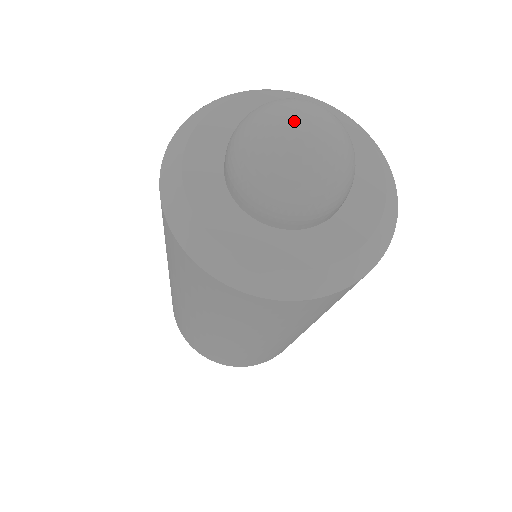
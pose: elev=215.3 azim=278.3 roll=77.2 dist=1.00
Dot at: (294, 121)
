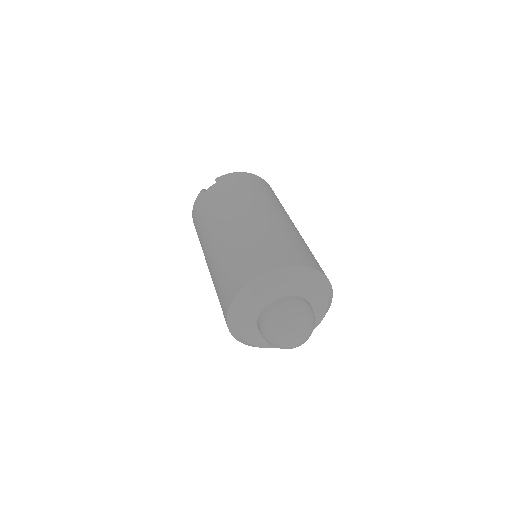
Dot at: (295, 339)
